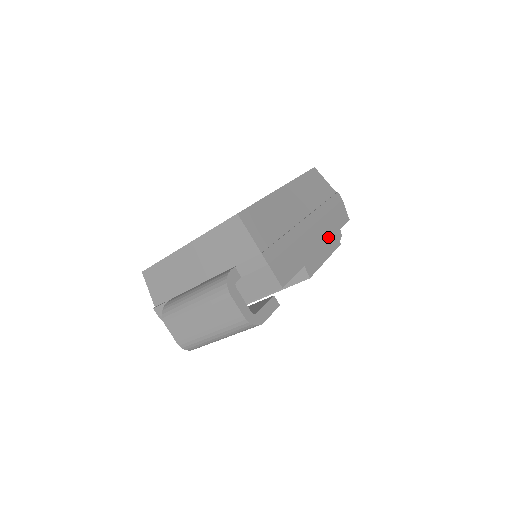
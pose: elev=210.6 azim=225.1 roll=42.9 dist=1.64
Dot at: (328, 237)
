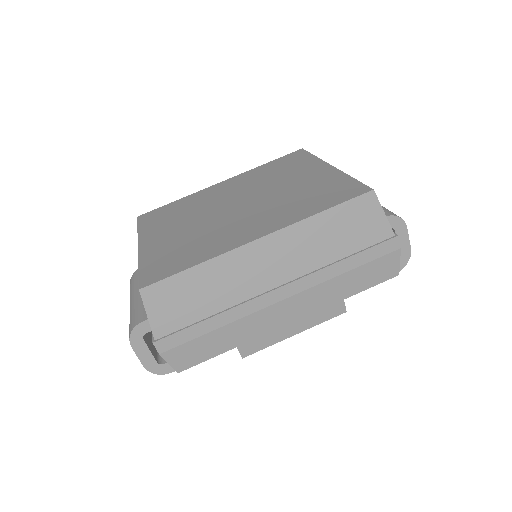
Dot at: (318, 307)
